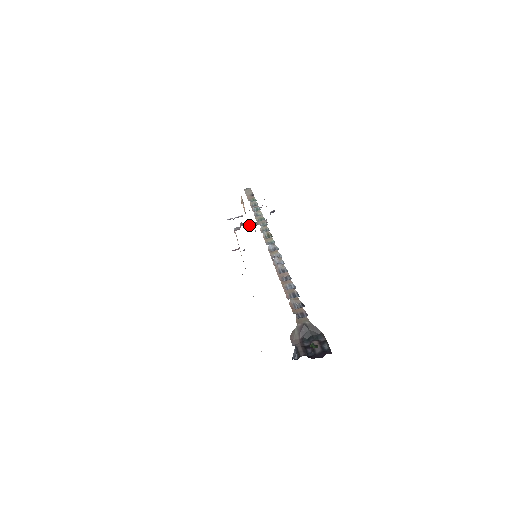
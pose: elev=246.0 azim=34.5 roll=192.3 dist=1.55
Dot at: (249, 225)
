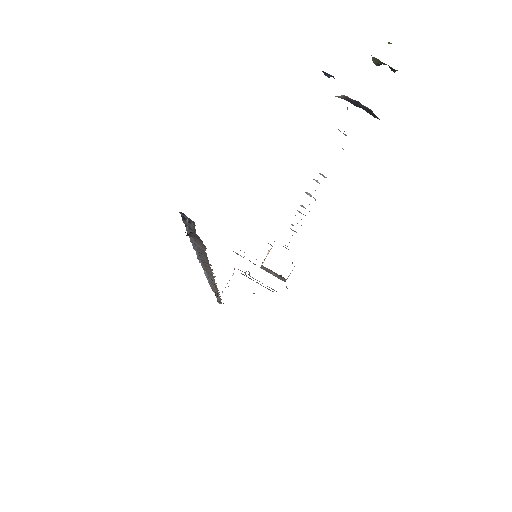
Dot at: occluded
